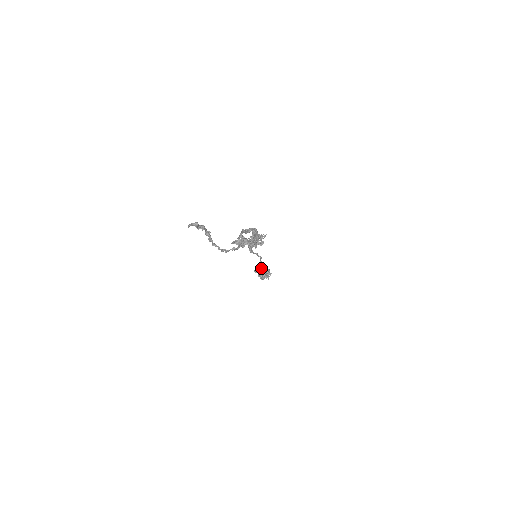
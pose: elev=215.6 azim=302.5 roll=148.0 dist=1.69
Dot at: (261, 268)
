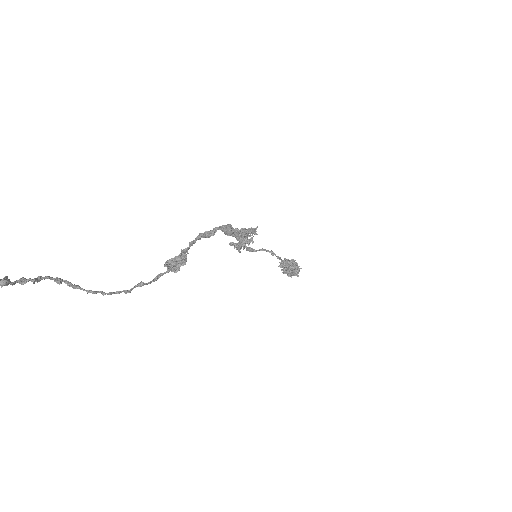
Dot at: (283, 264)
